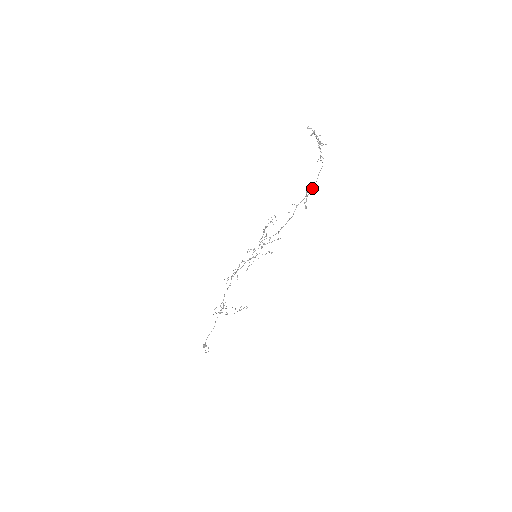
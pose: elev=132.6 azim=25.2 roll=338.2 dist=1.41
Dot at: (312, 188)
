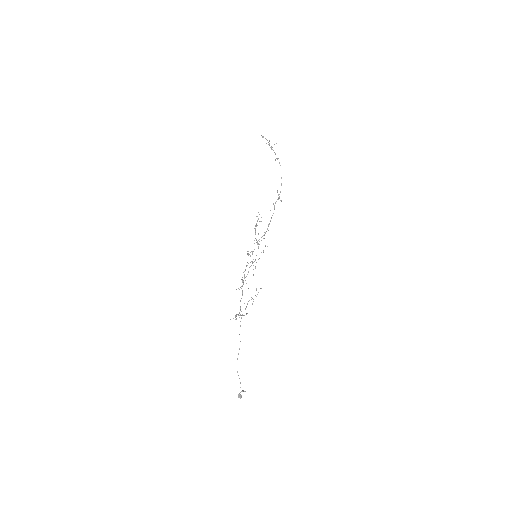
Dot at: occluded
